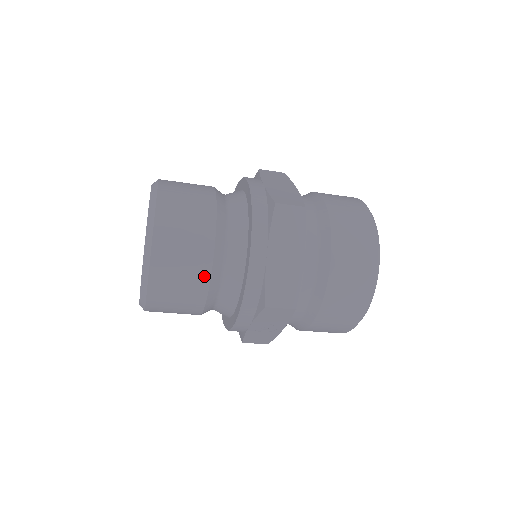
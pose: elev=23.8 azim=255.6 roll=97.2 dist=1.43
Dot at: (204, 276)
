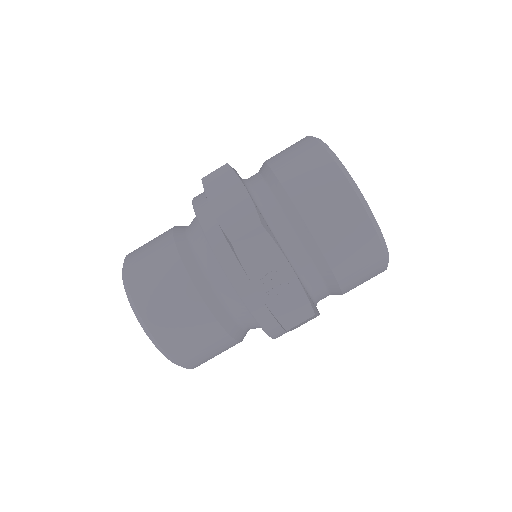
Dot at: (179, 271)
